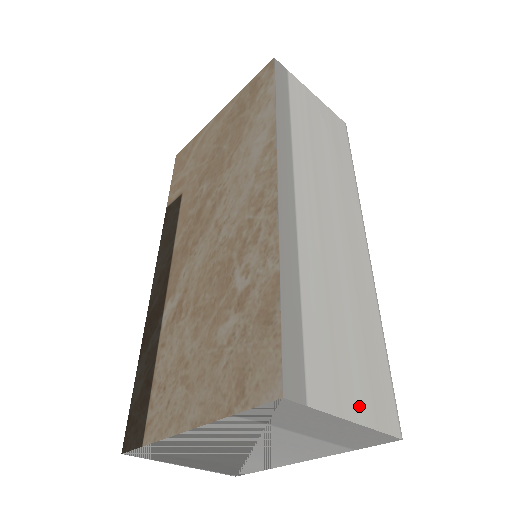
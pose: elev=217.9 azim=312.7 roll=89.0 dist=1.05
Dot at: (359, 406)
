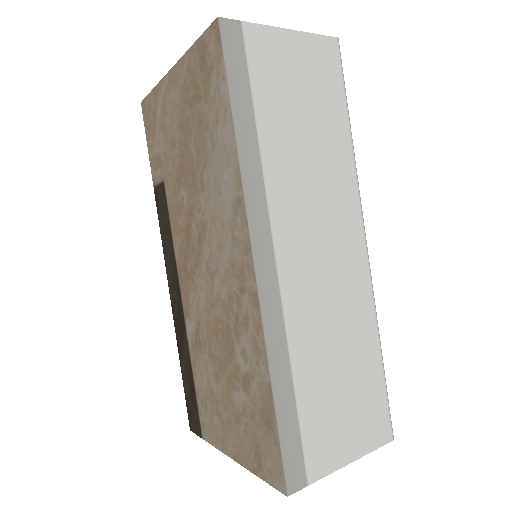
Dot at: (354, 446)
